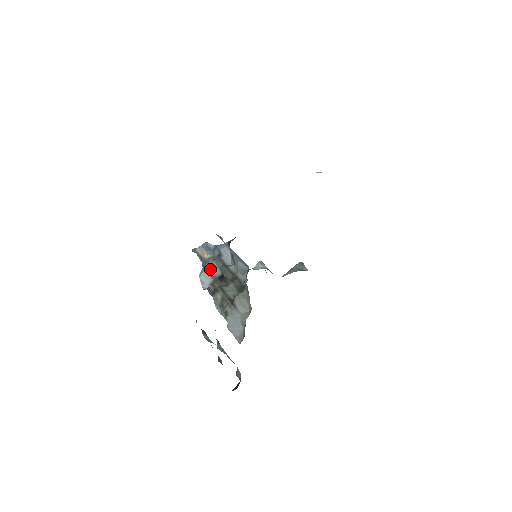
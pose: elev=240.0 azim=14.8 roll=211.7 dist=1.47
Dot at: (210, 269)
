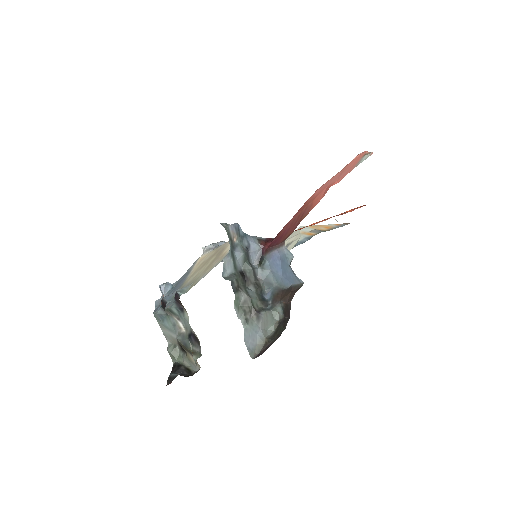
Dot at: (236, 259)
